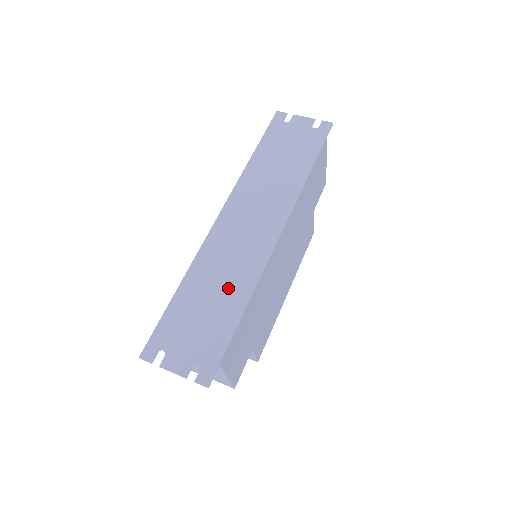
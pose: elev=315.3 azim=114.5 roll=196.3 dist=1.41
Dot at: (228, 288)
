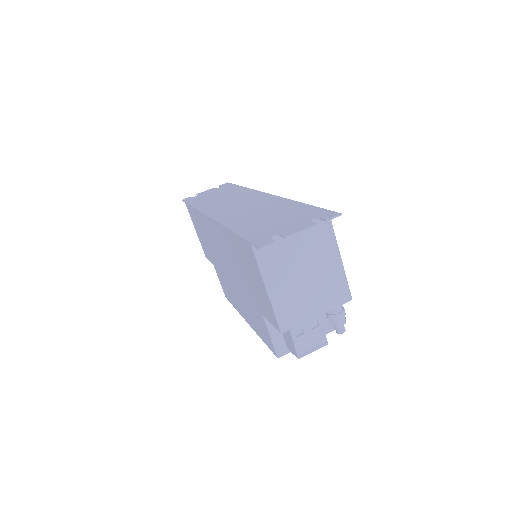
Dot at: (271, 209)
